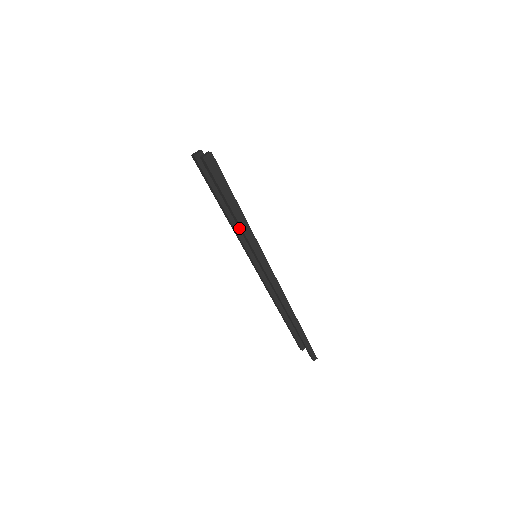
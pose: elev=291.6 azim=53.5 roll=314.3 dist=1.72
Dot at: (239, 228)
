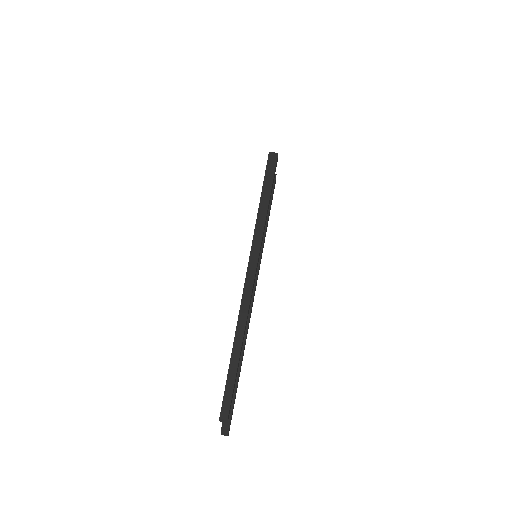
Dot at: occluded
